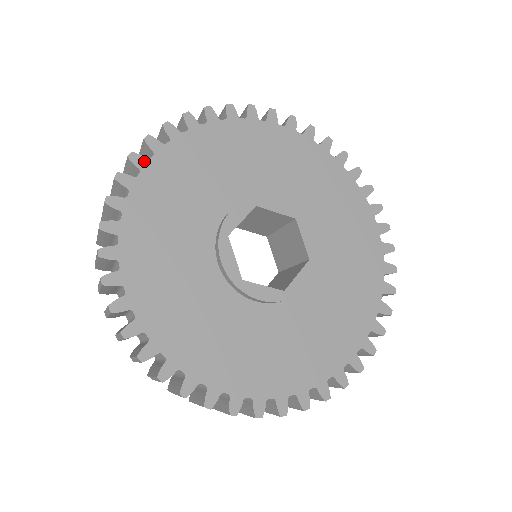
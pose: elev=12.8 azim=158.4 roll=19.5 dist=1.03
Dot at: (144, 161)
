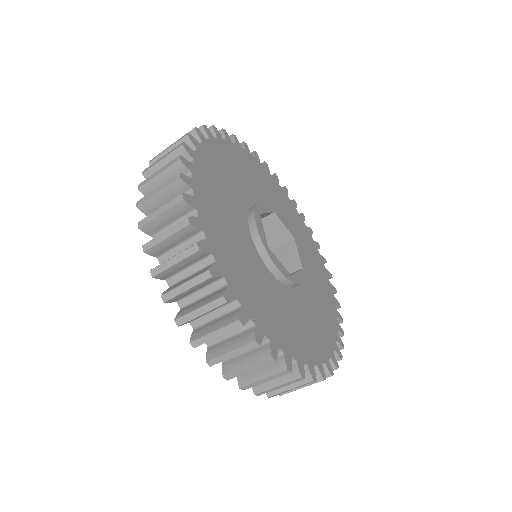
Dot at: (211, 136)
